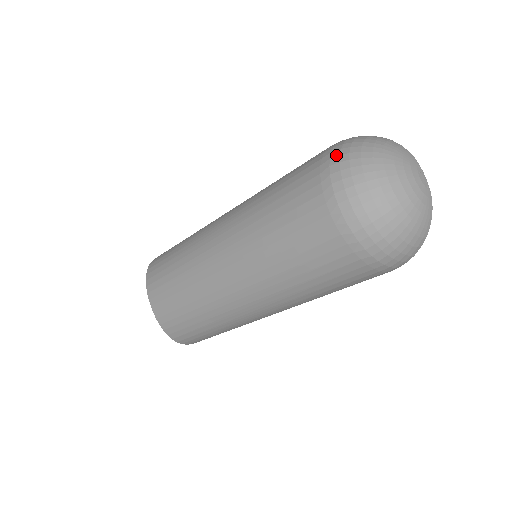
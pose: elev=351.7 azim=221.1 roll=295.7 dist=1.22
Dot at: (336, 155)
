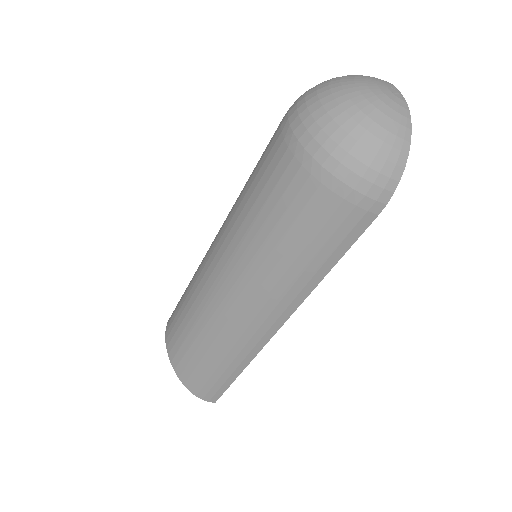
Dot at: occluded
